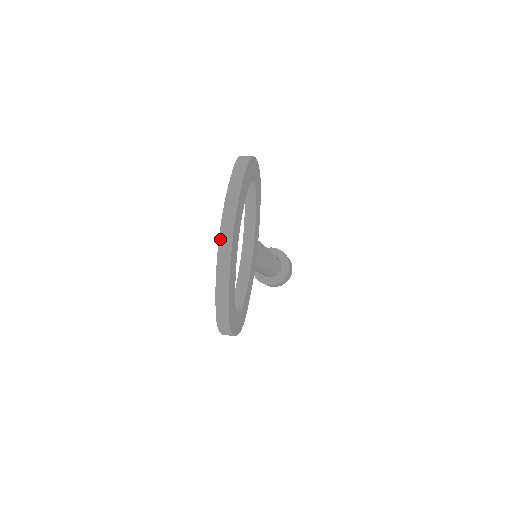
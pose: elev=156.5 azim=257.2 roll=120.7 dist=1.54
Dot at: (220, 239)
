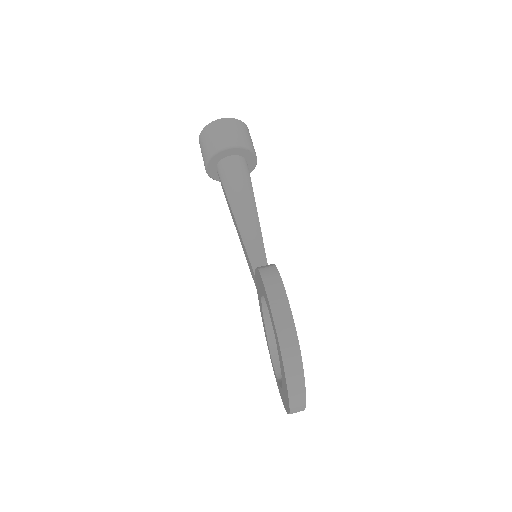
Dot at: (291, 413)
